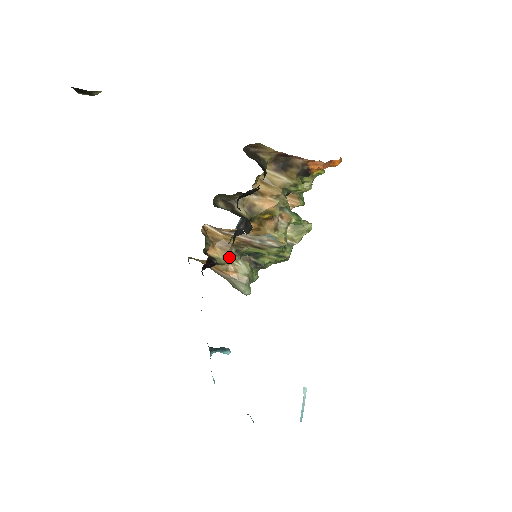
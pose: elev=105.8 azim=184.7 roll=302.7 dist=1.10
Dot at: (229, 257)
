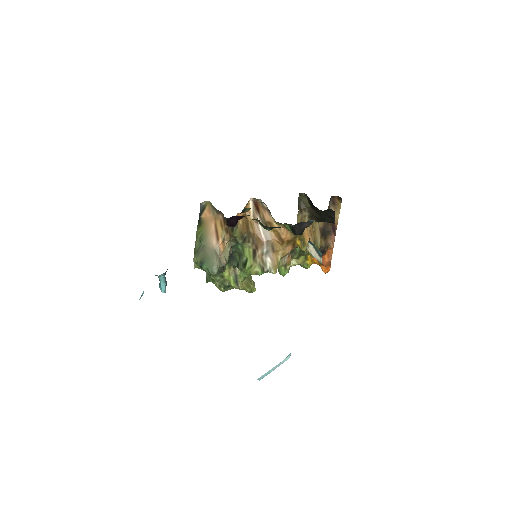
Dot at: (240, 235)
